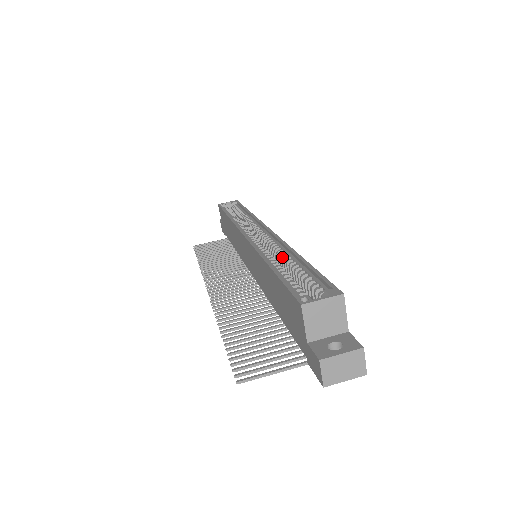
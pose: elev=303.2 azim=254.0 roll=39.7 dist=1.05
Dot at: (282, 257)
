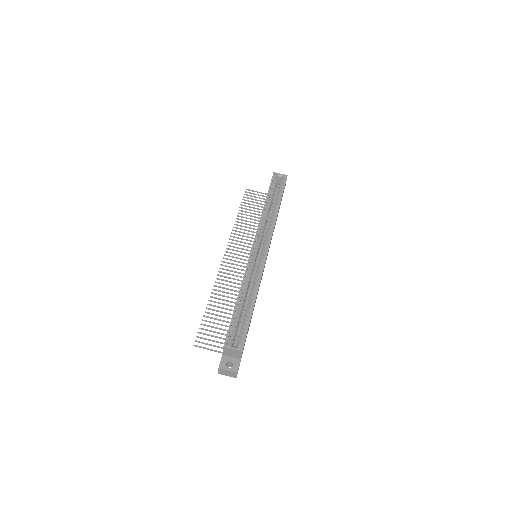
Dot at: (251, 290)
